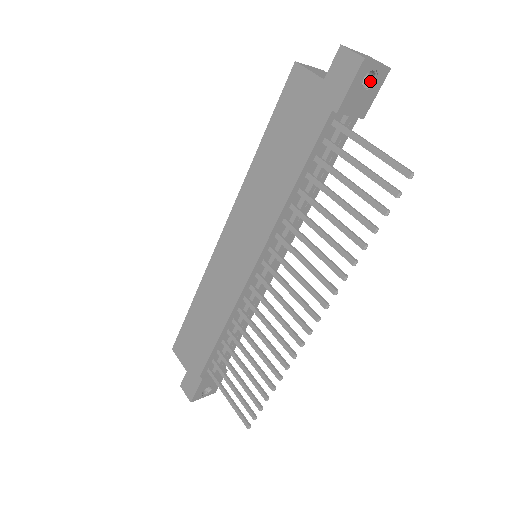
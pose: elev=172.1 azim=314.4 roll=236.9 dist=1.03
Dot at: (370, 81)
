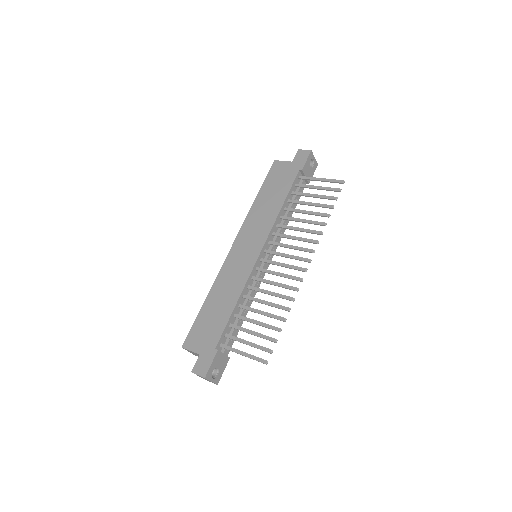
Dot at: (311, 166)
